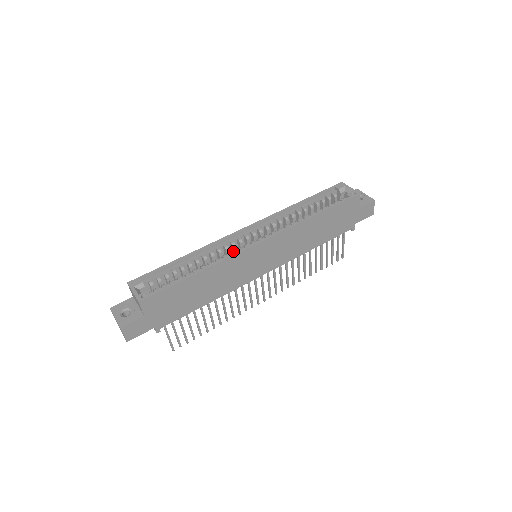
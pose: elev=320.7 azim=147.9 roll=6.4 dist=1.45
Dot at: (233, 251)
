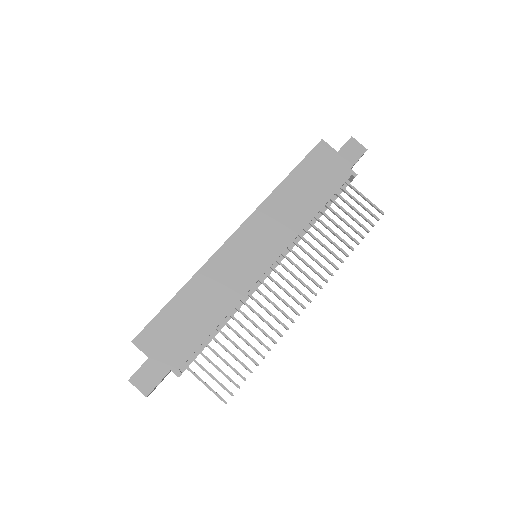
Dot at: occluded
